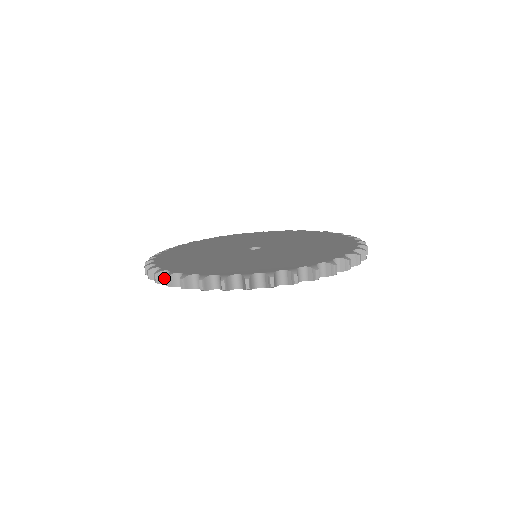
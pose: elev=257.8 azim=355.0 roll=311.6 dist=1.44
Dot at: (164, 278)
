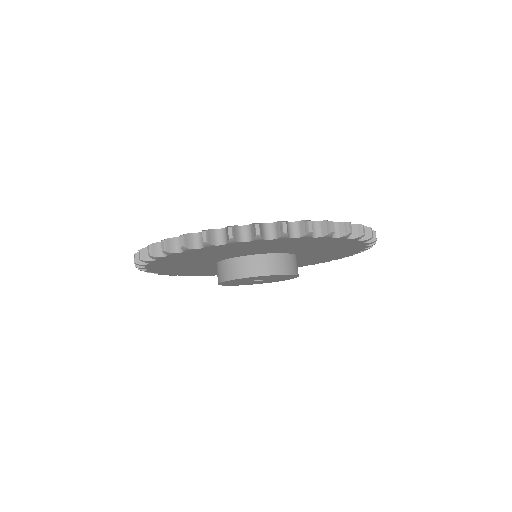
Dot at: occluded
